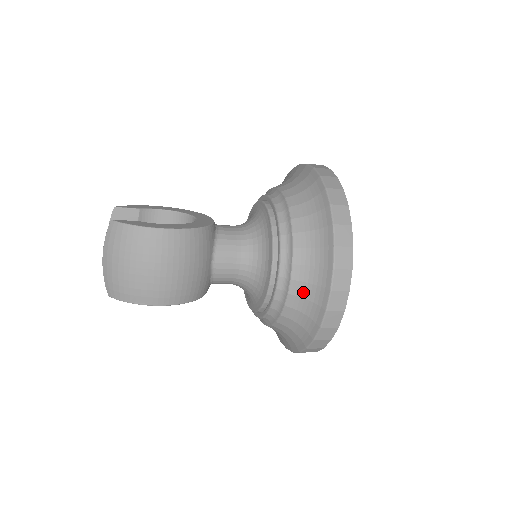
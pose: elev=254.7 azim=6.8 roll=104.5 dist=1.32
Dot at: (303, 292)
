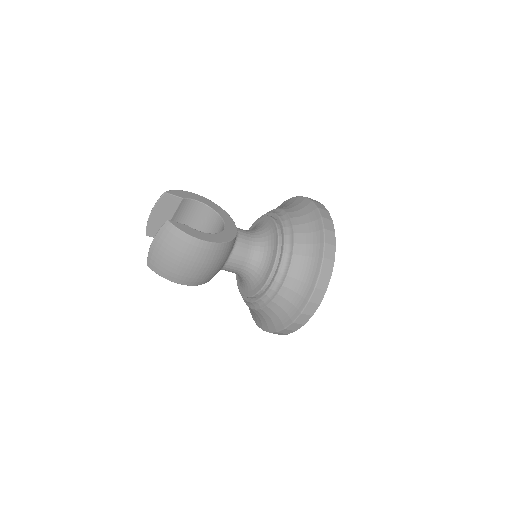
Dot at: (282, 304)
